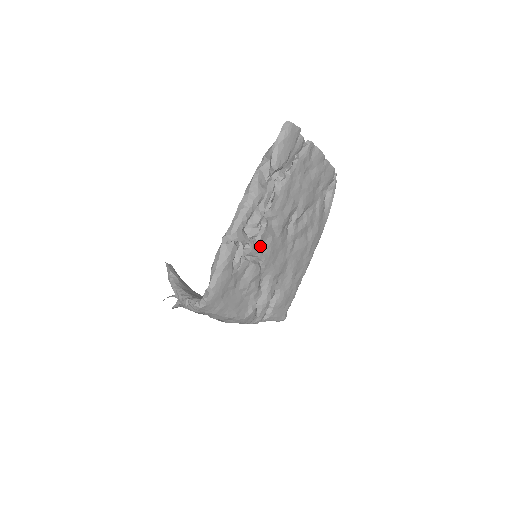
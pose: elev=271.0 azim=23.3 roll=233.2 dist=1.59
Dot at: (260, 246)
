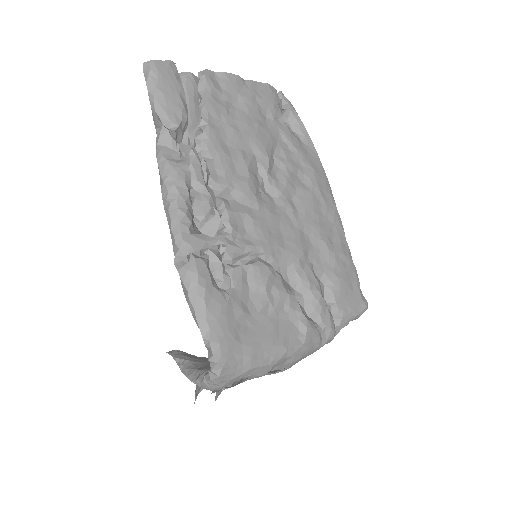
Dot at: (241, 237)
